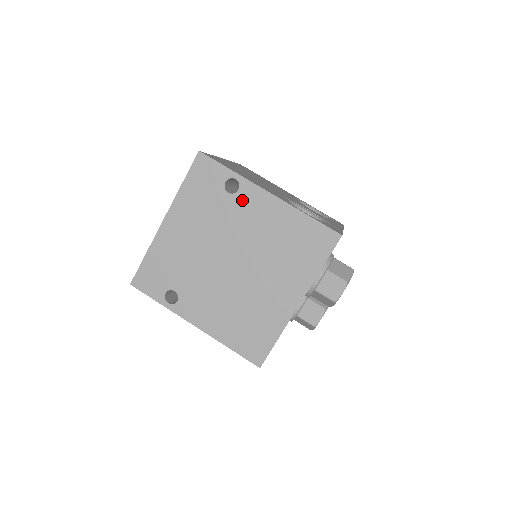
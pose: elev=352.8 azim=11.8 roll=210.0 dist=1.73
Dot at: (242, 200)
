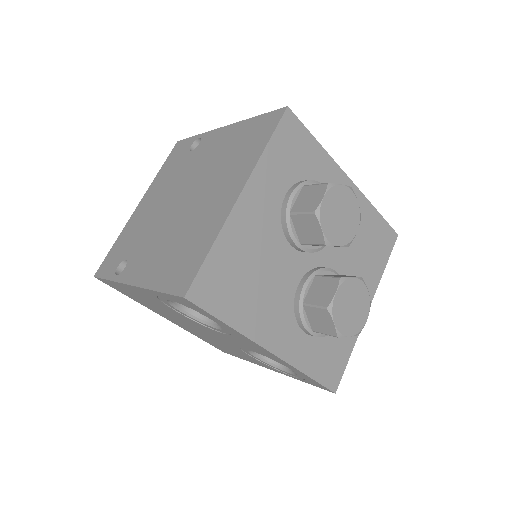
Dot at: (201, 148)
